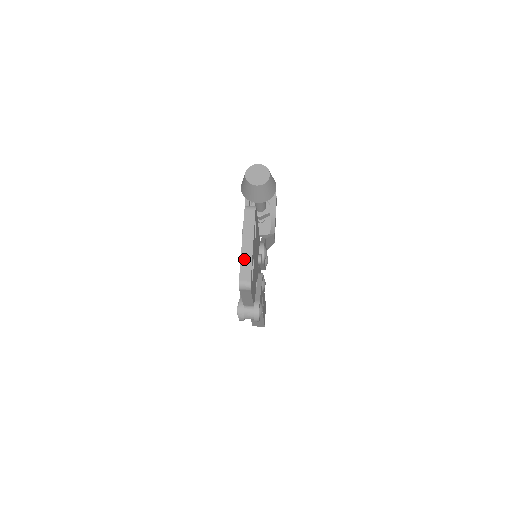
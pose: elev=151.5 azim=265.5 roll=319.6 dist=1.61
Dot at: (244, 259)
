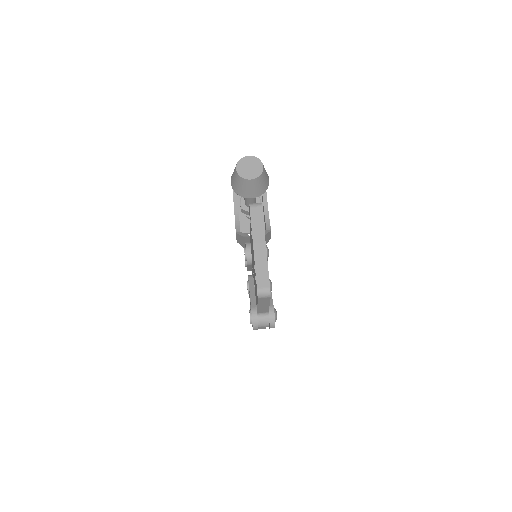
Dot at: (259, 263)
